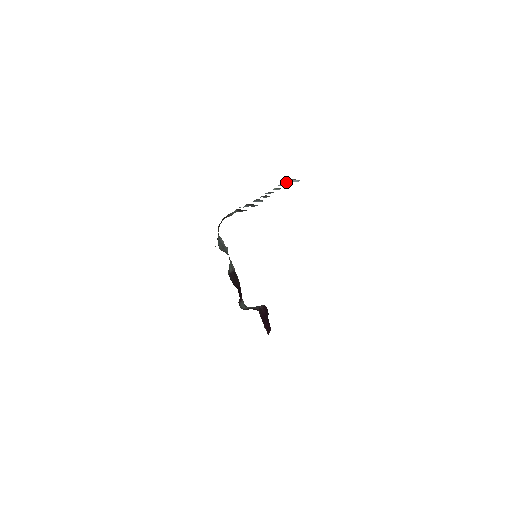
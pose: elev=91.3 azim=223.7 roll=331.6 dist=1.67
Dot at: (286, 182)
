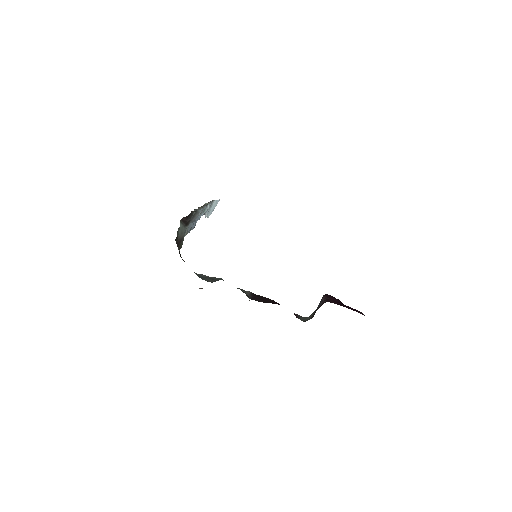
Dot at: occluded
